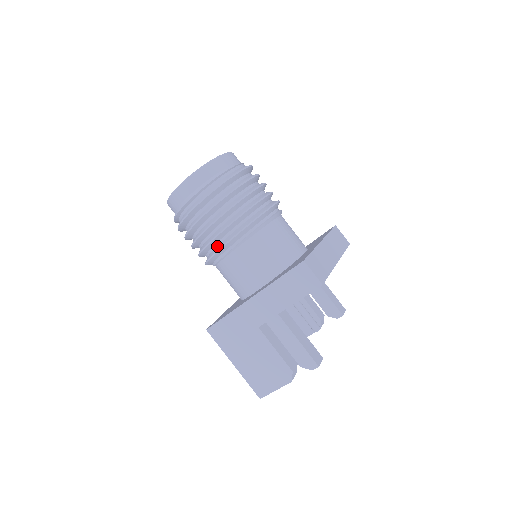
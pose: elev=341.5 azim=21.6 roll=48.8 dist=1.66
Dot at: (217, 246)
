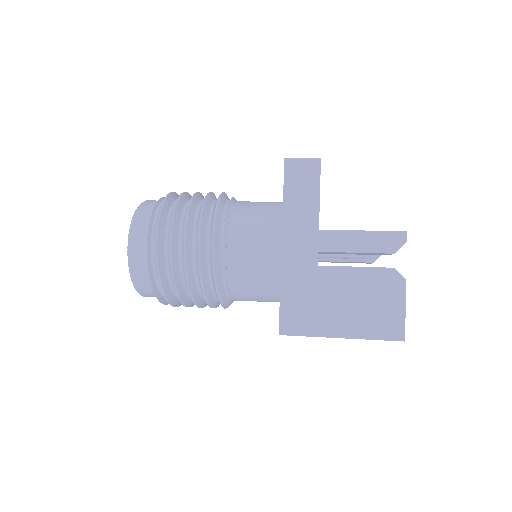
Dot at: (209, 255)
